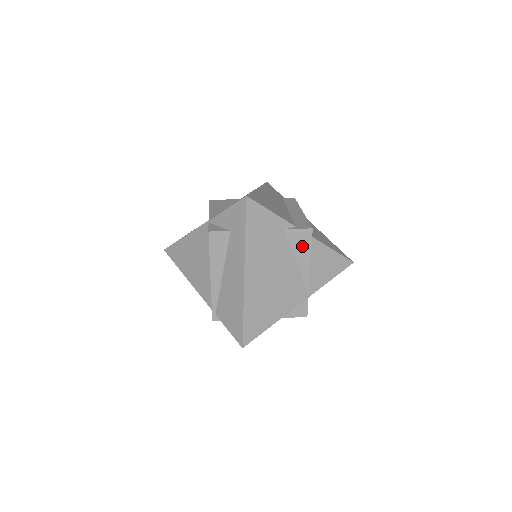
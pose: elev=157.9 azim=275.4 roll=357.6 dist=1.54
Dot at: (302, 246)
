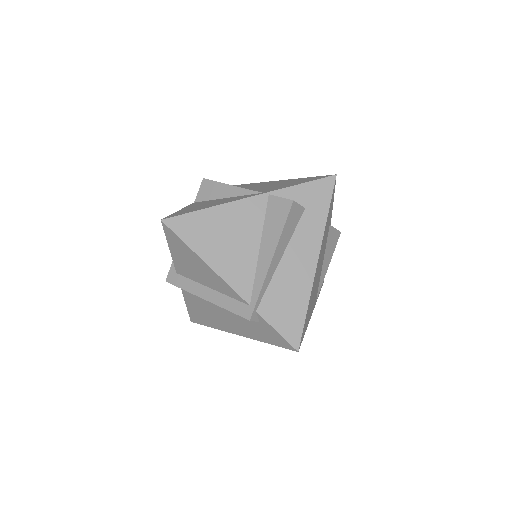
Dot at: (331, 248)
